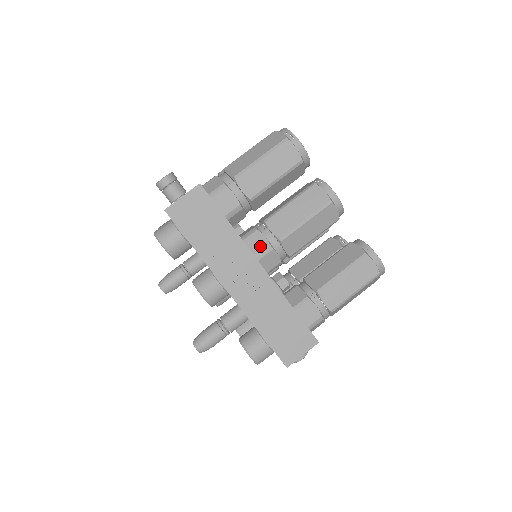
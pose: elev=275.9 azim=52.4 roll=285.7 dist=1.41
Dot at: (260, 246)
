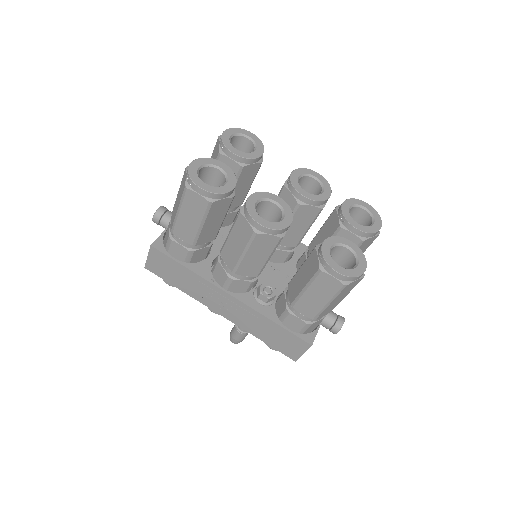
Dot at: (223, 278)
